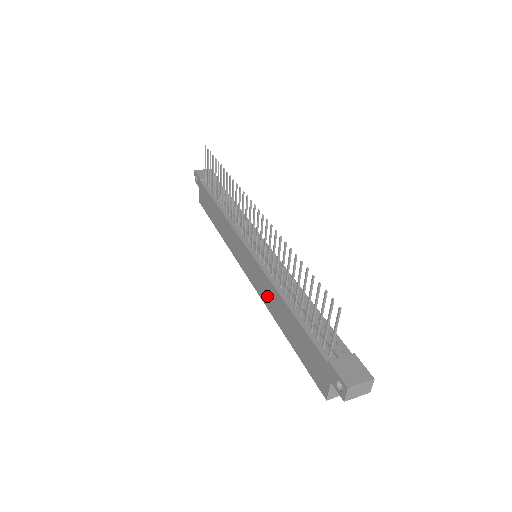
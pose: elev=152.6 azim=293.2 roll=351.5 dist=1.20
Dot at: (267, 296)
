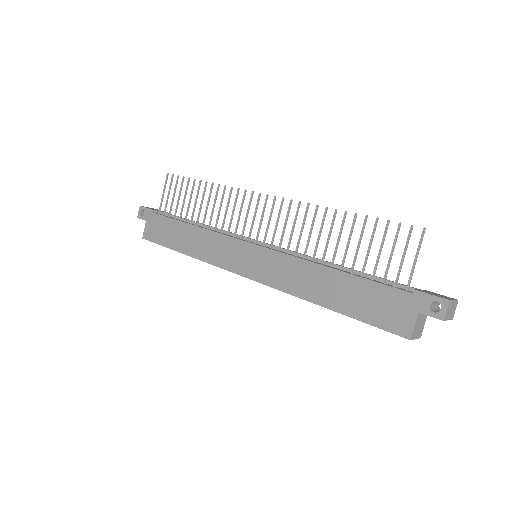
Dot at: (291, 279)
